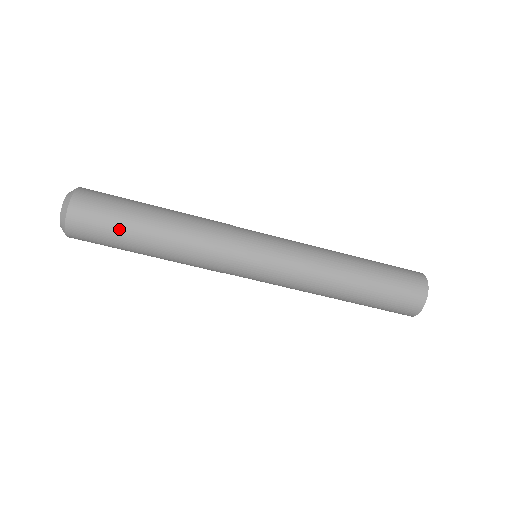
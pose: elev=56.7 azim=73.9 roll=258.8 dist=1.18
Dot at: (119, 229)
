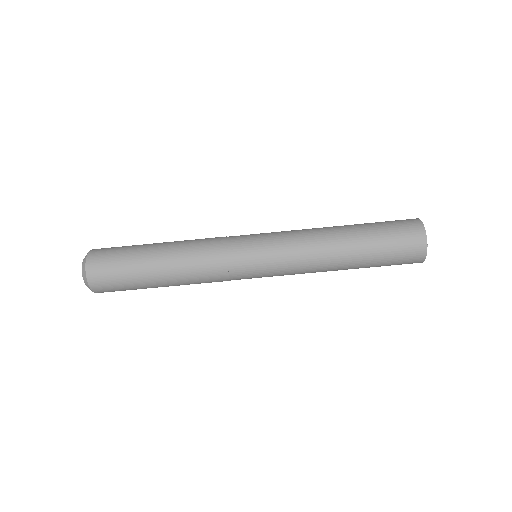
Dot at: (133, 283)
